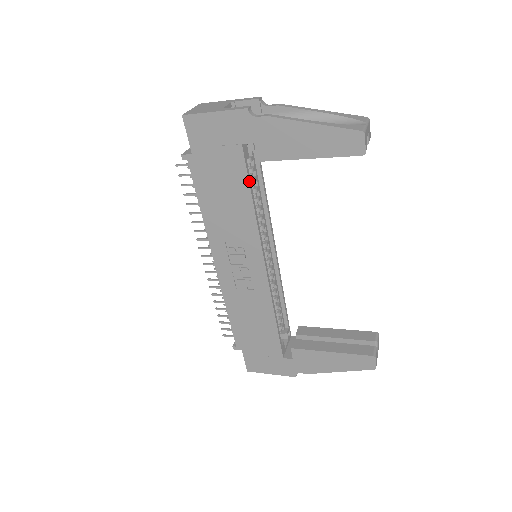
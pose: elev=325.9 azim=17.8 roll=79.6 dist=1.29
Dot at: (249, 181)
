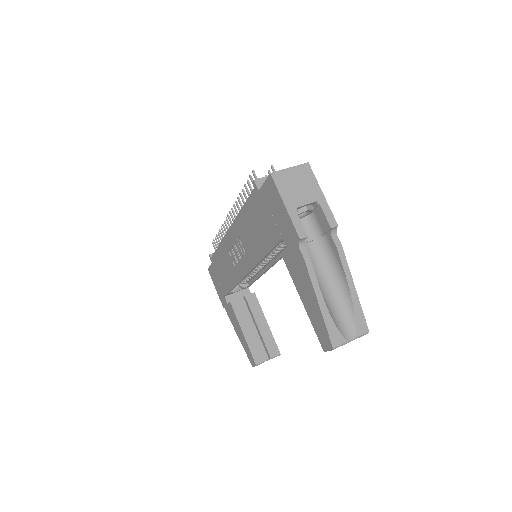
Dot at: (272, 250)
